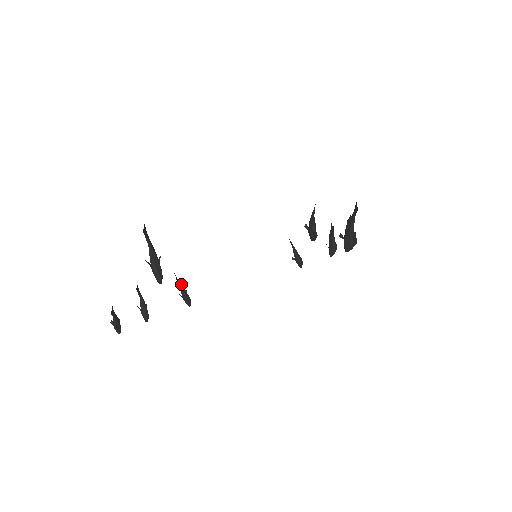
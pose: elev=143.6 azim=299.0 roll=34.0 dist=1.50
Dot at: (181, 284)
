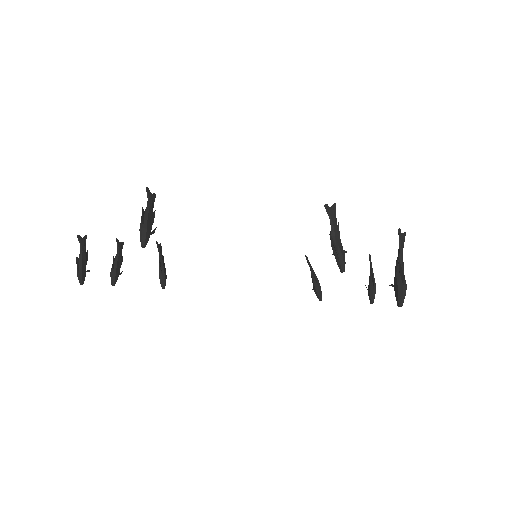
Dot at: (163, 257)
